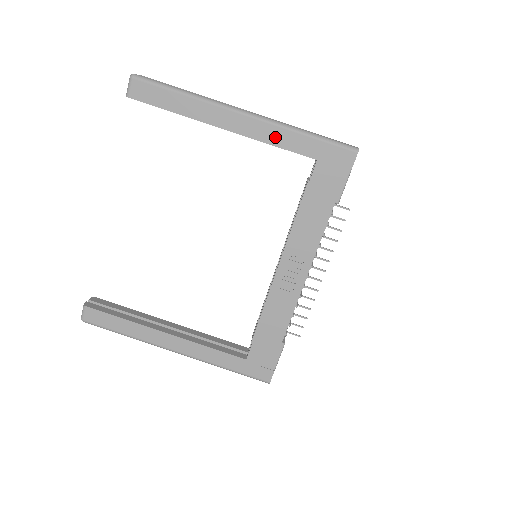
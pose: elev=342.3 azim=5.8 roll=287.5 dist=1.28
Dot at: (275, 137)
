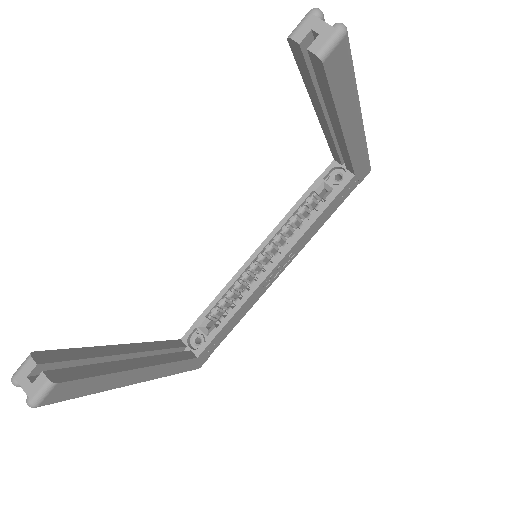
Dot at: (357, 151)
